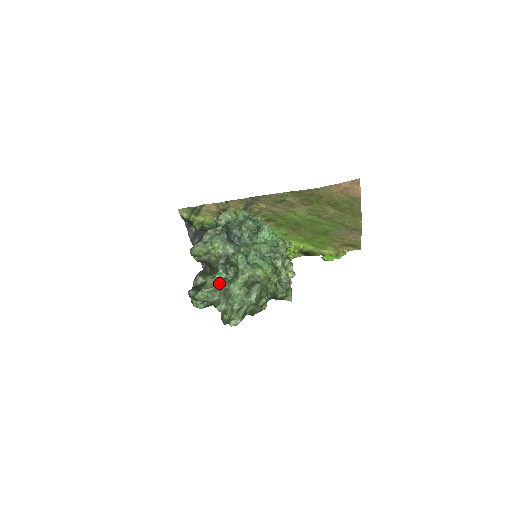
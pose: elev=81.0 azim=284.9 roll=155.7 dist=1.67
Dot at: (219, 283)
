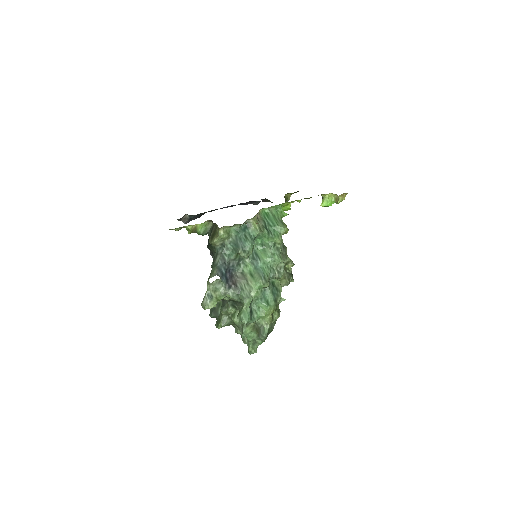
Dot at: (233, 321)
